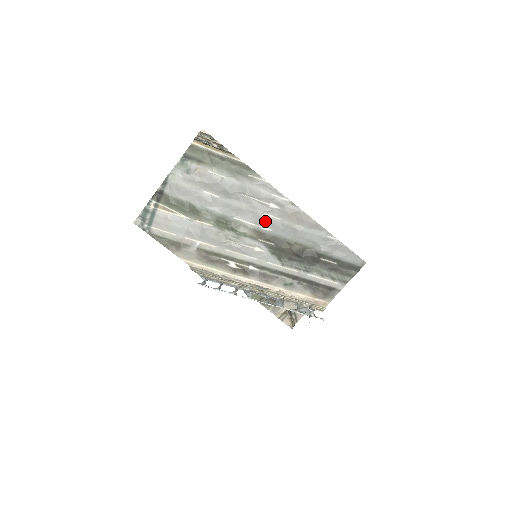
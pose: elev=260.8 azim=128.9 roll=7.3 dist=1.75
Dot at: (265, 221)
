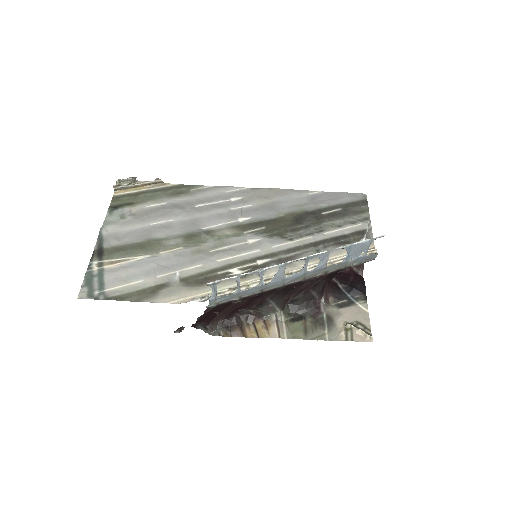
Dot at: (237, 214)
